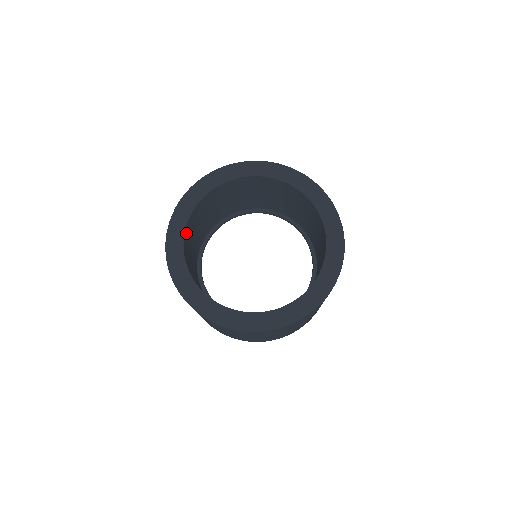
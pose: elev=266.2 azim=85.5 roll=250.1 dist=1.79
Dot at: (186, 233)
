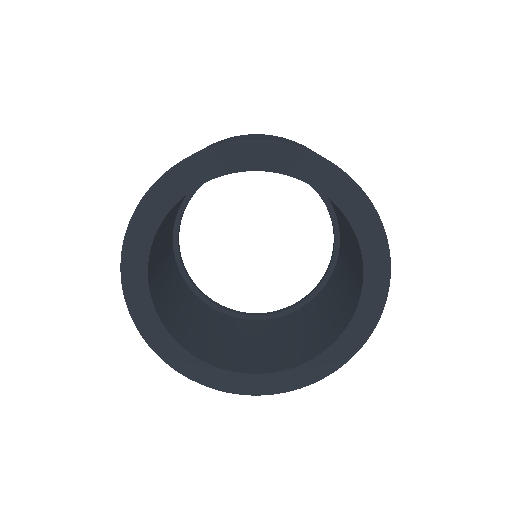
Dot at: (150, 259)
